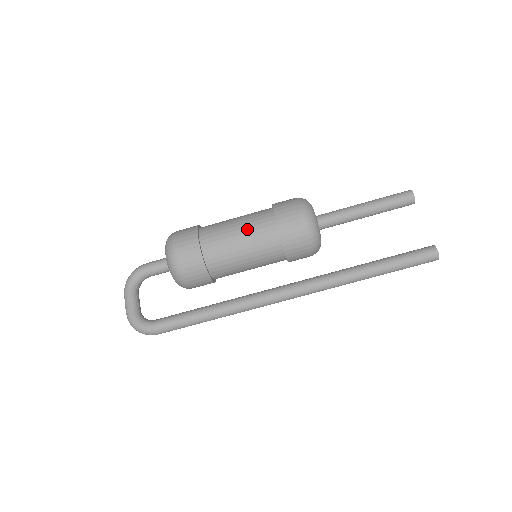
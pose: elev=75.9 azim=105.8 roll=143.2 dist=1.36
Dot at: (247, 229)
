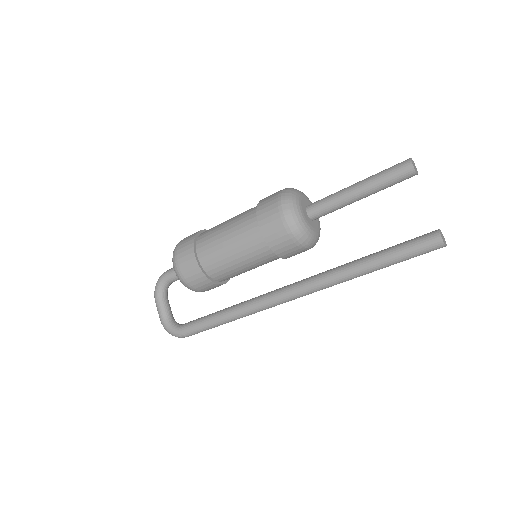
Dot at: (235, 238)
